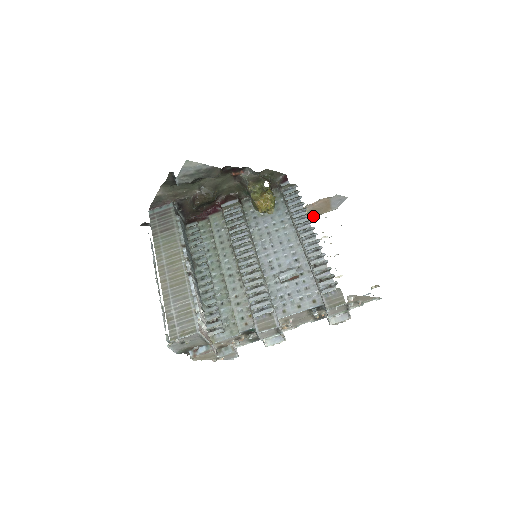
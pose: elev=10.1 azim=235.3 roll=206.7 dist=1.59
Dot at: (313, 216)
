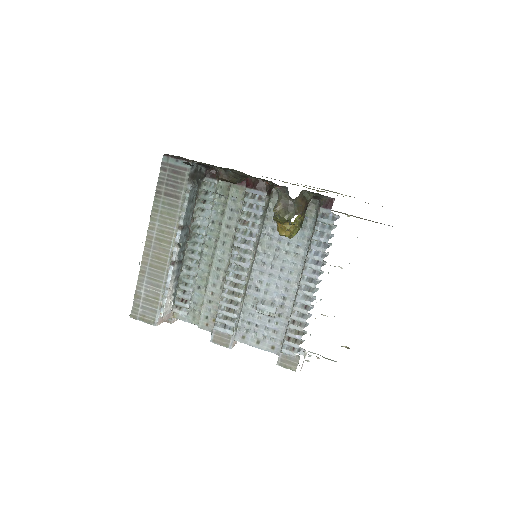
Dot at: occluded
